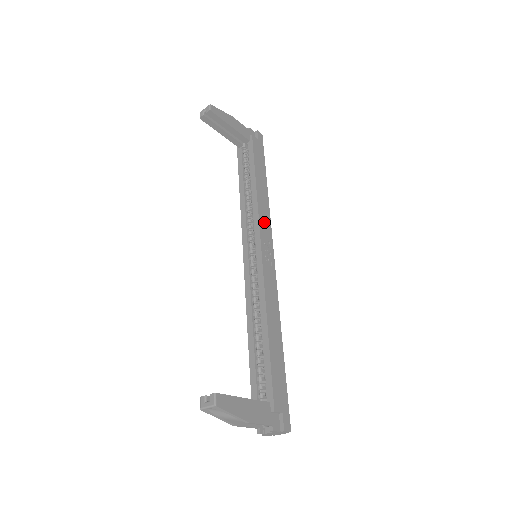
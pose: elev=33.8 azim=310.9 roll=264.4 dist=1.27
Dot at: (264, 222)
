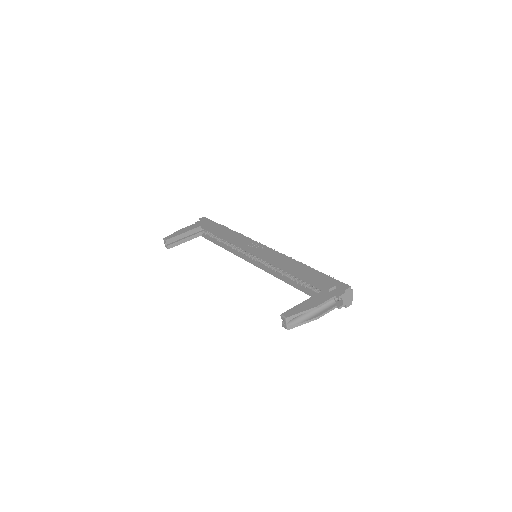
Dot at: (241, 241)
